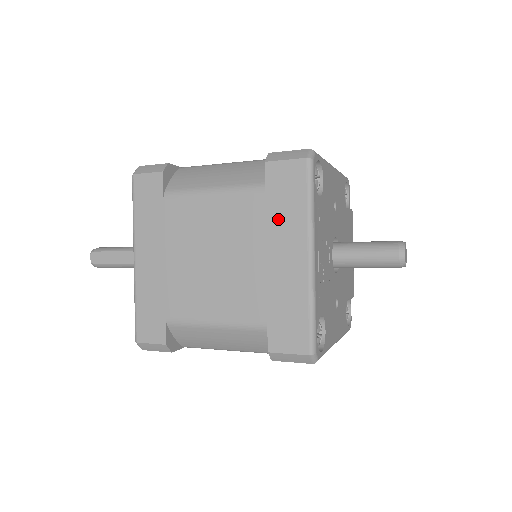
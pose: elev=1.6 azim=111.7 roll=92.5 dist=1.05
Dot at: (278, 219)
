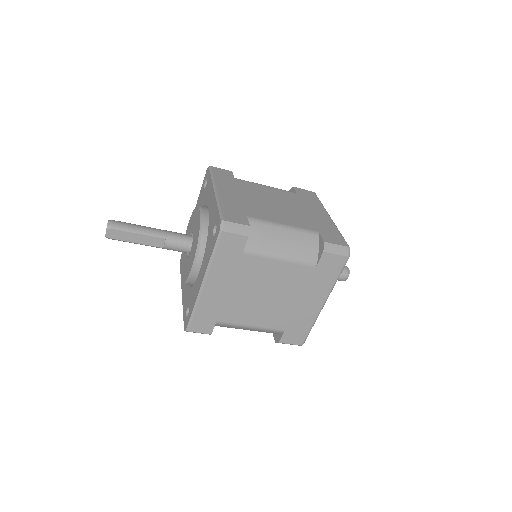
Dot at: (316, 283)
